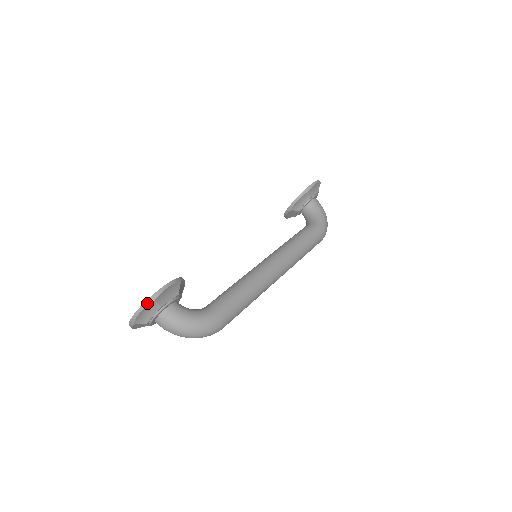
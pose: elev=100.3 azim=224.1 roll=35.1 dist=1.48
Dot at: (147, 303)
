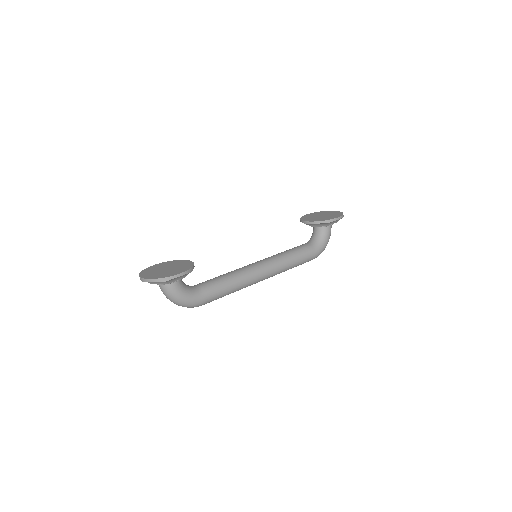
Dot at: (160, 280)
